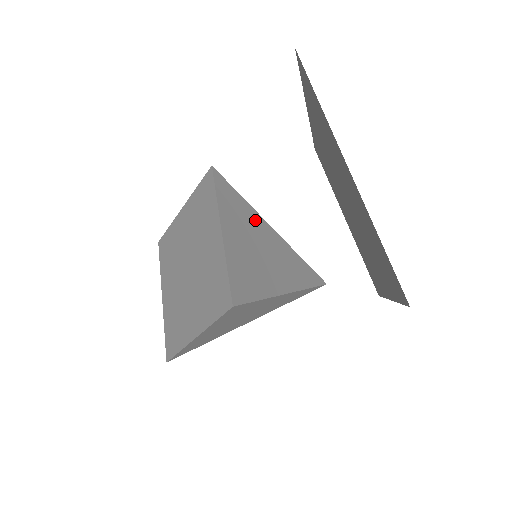
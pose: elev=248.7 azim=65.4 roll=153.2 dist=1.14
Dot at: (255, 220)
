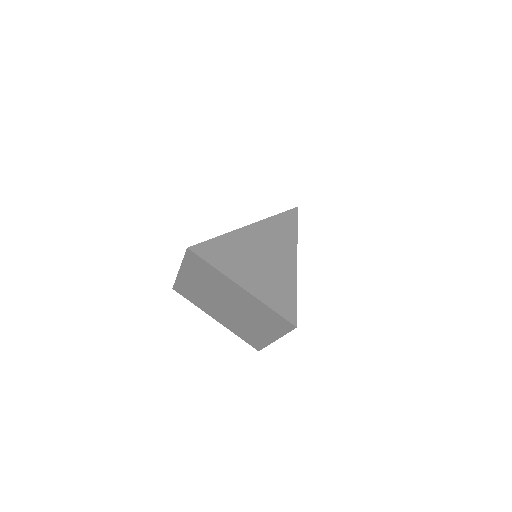
Dot at: (238, 241)
